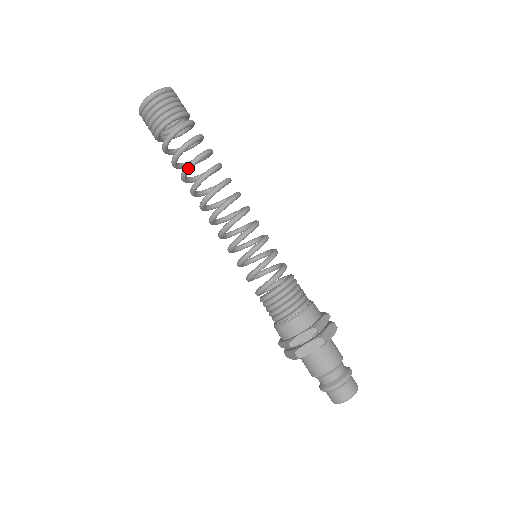
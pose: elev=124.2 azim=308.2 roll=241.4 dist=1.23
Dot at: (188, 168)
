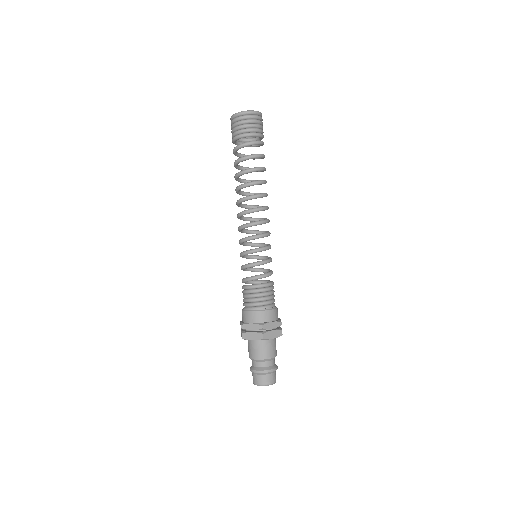
Dot at: (239, 174)
